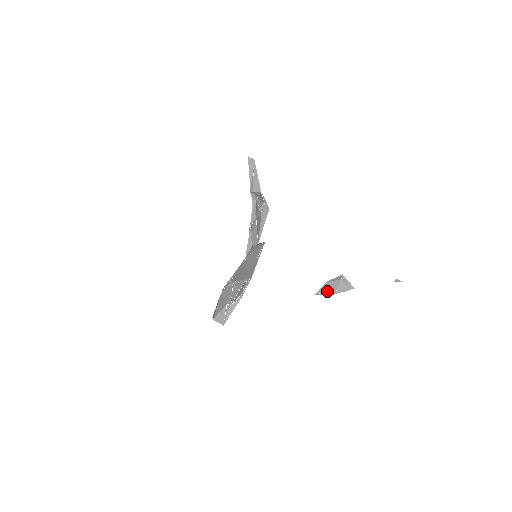
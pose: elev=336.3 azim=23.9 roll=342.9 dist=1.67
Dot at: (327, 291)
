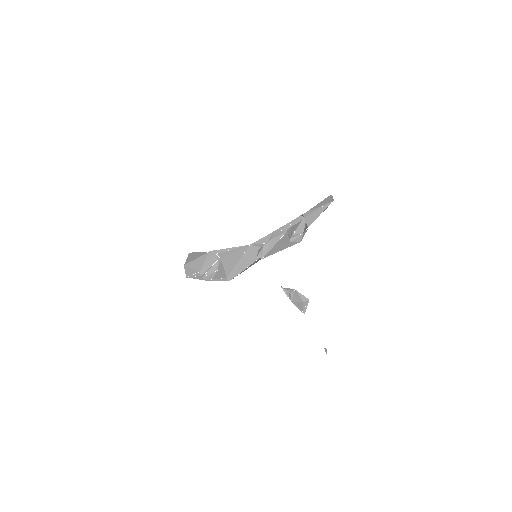
Dot at: (290, 294)
